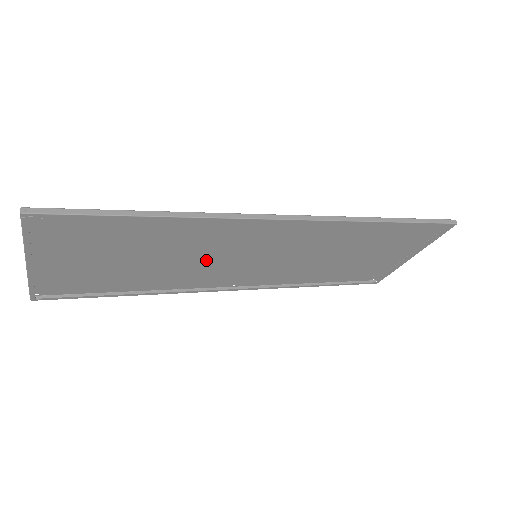
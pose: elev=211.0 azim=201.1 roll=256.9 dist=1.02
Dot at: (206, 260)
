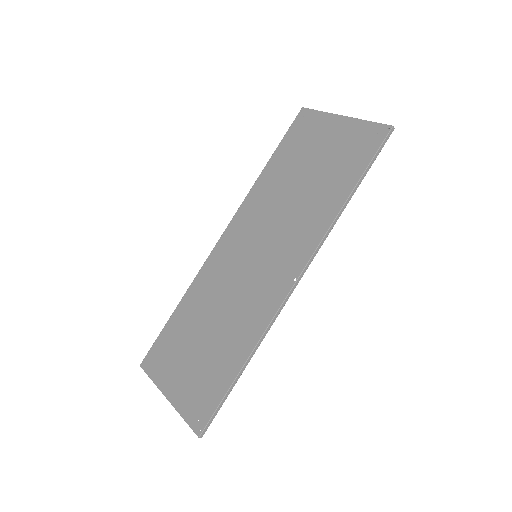
Dot at: (230, 287)
